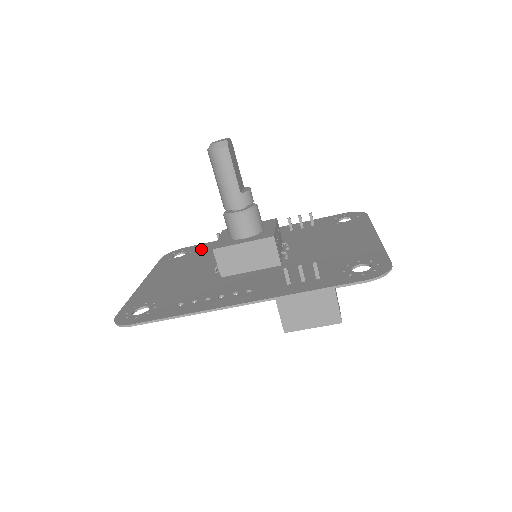
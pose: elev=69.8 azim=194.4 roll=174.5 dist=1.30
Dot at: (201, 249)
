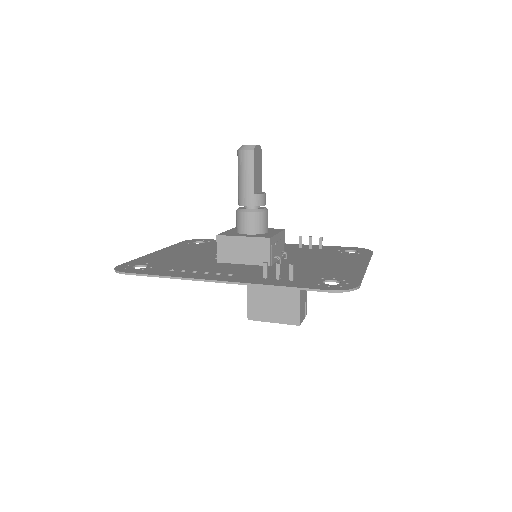
Dot at: occluded
